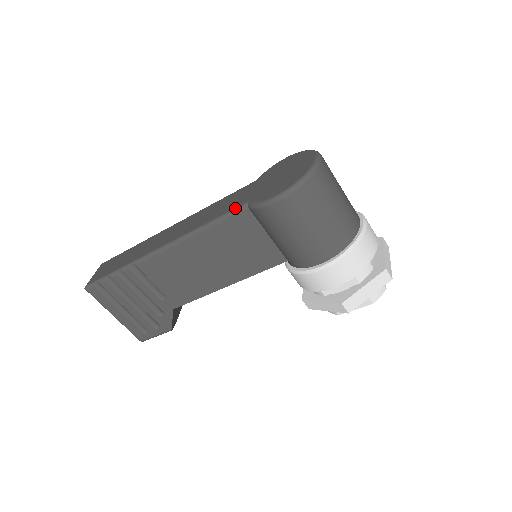
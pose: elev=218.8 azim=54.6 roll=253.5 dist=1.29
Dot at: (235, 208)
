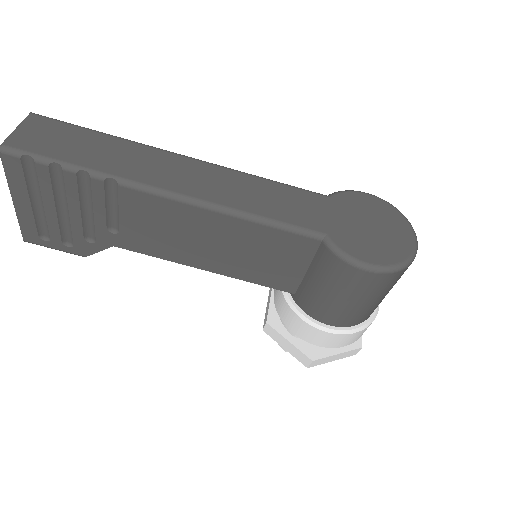
Dot at: (307, 228)
